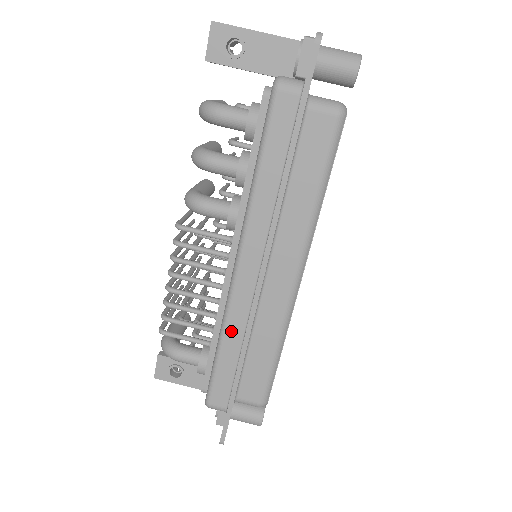
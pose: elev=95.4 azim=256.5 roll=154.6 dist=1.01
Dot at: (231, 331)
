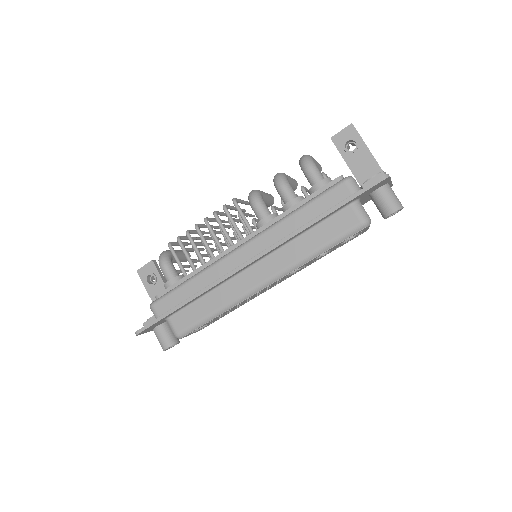
Dot at: (204, 277)
